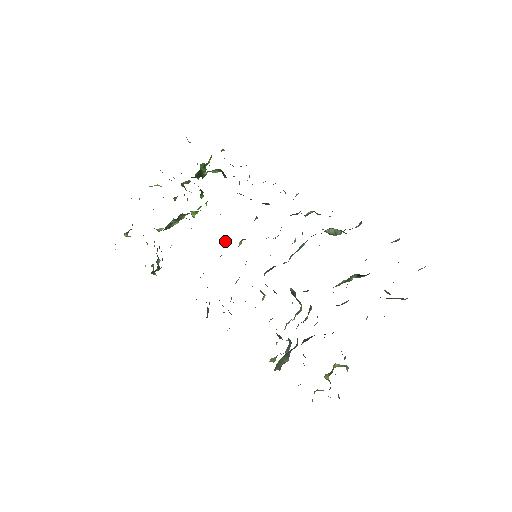
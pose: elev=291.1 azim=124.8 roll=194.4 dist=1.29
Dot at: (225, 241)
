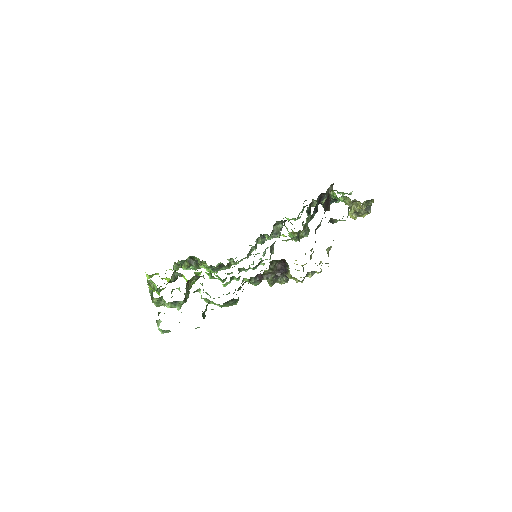
Dot at: occluded
